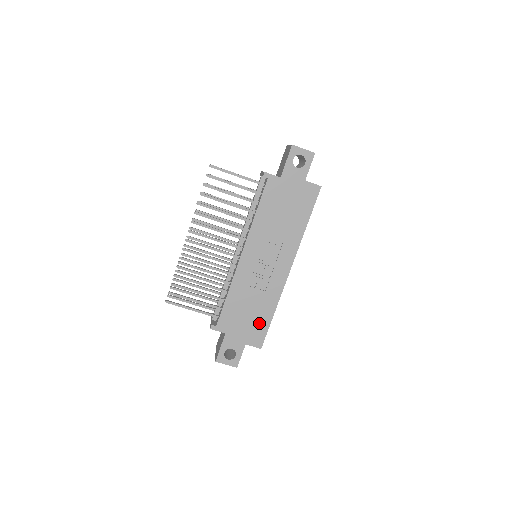
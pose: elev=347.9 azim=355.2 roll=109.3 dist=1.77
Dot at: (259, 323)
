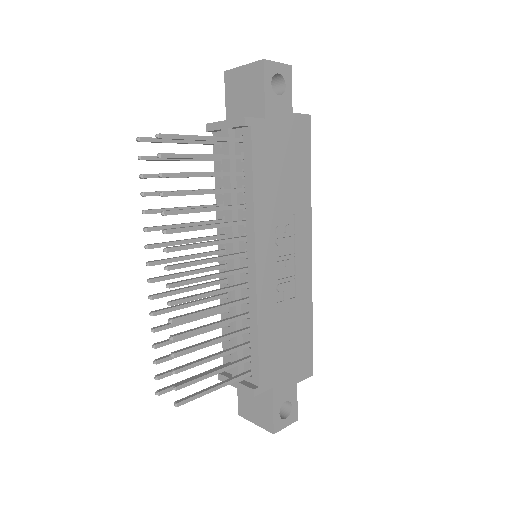
Dot at: (302, 344)
